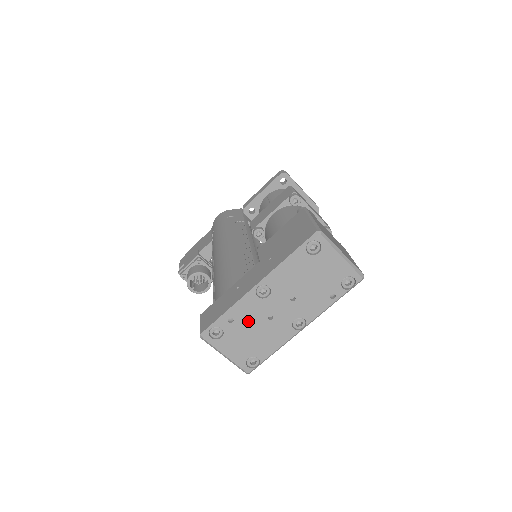
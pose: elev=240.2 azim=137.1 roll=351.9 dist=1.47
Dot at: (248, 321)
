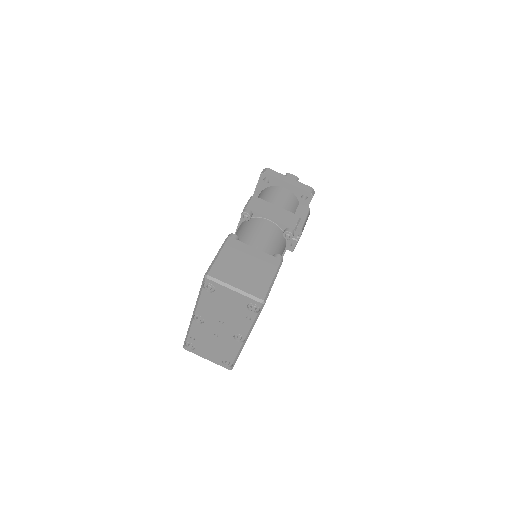
Dot at: (204, 338)
